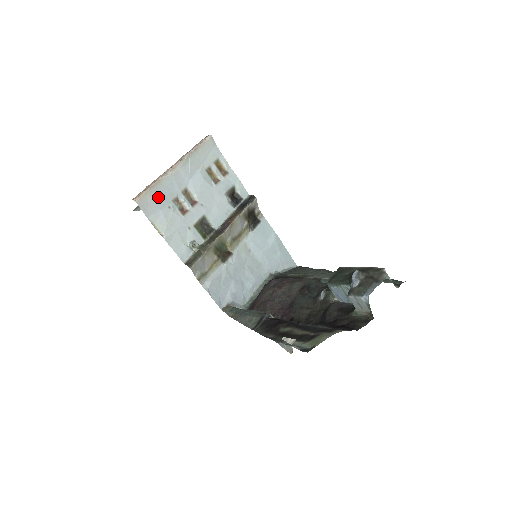
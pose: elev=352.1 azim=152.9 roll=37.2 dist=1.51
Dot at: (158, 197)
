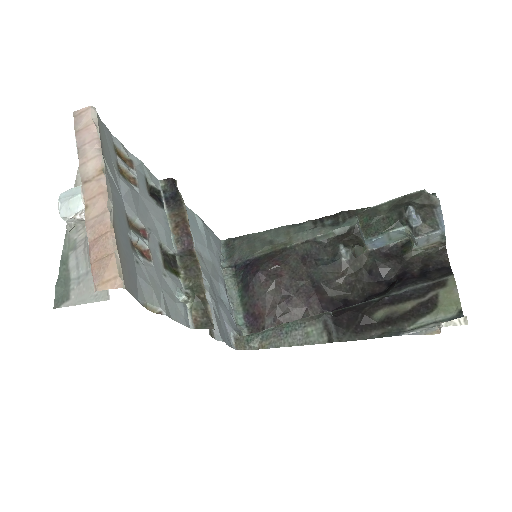
Dot at: (126, 256)
